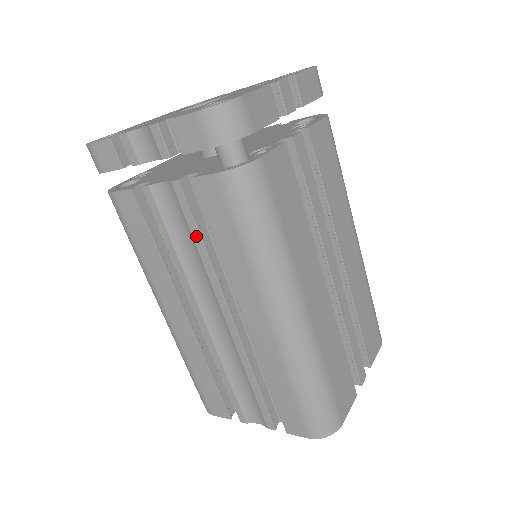
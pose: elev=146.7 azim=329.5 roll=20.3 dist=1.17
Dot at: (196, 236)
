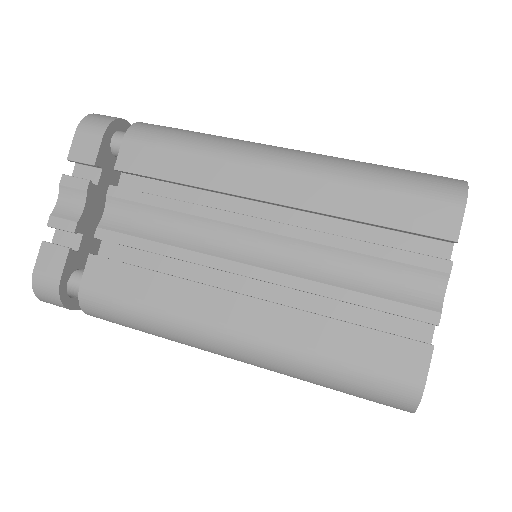
Dot at: (161, 202)
